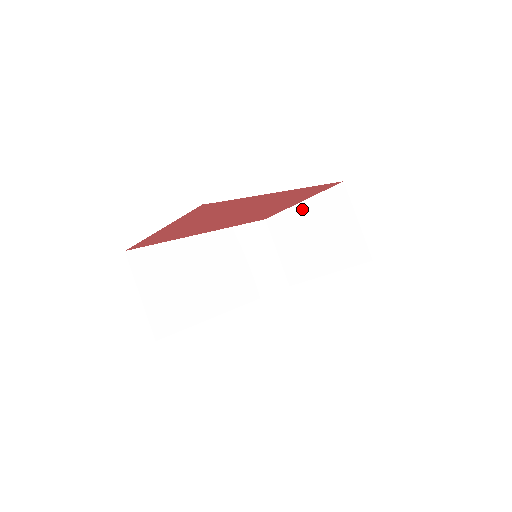
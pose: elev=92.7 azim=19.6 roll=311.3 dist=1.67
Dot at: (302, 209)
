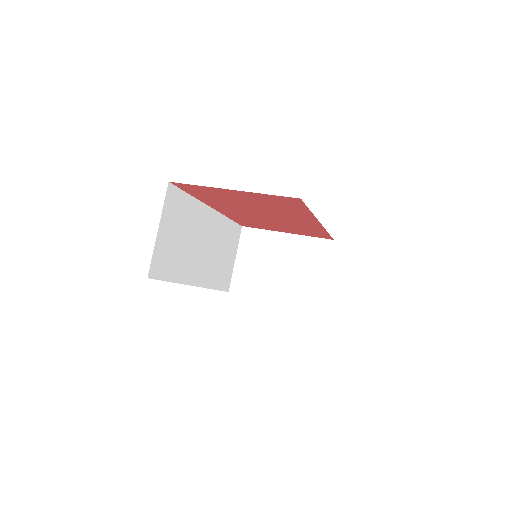
Dot at: (284, 239)
